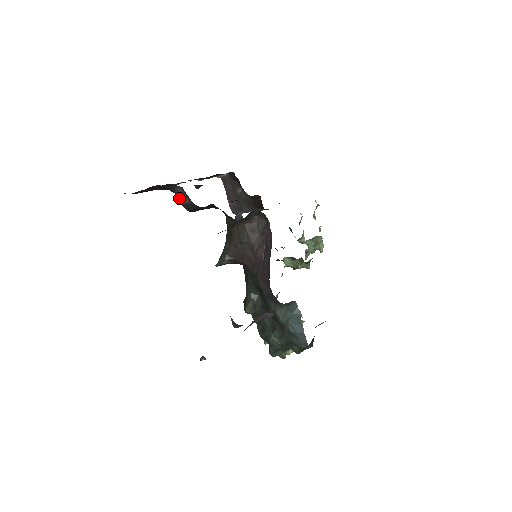
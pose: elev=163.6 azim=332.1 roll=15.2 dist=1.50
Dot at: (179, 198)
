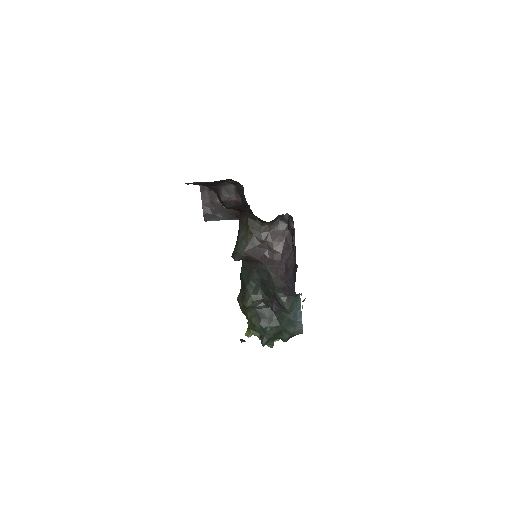
Dot at: (224, 195)
